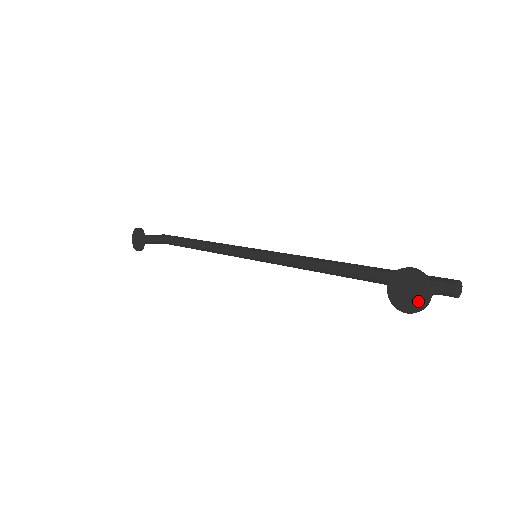
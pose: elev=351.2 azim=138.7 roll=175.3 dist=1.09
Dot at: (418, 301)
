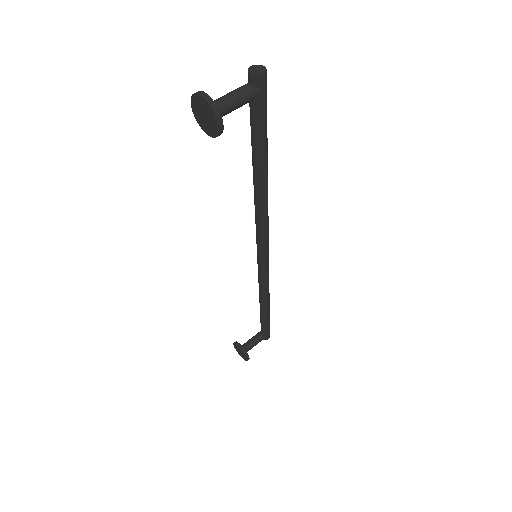
Dot at: (208, 110)
